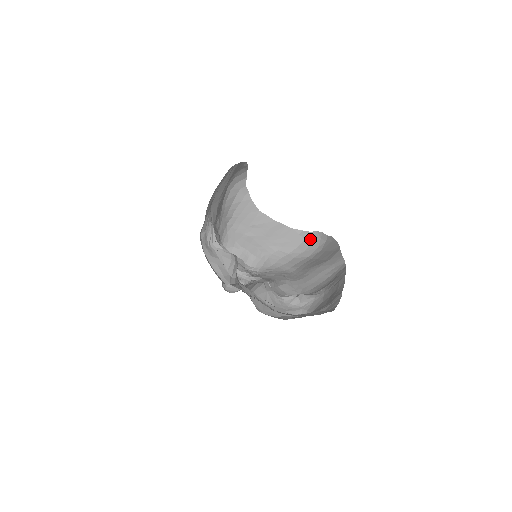
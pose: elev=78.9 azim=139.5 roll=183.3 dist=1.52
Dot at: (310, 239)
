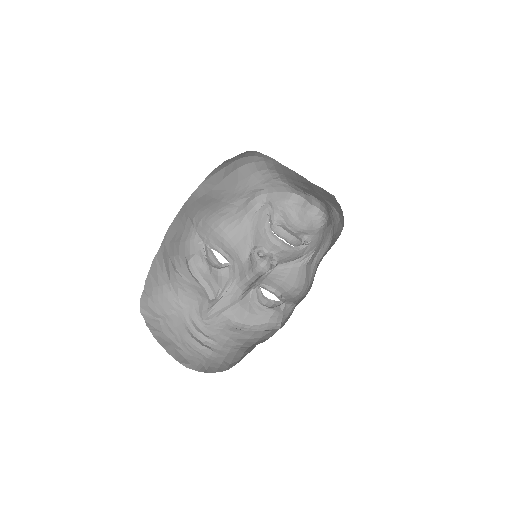
Dot at: occluded
